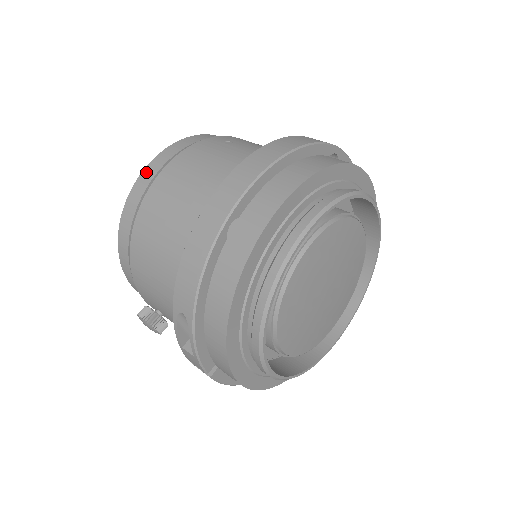
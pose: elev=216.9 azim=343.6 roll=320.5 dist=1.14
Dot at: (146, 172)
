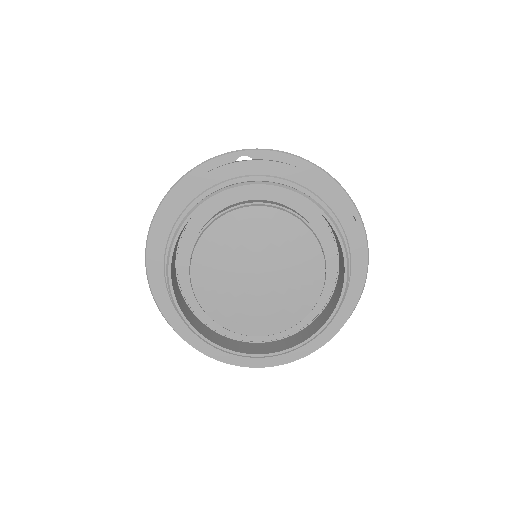
Dot at: occluded
